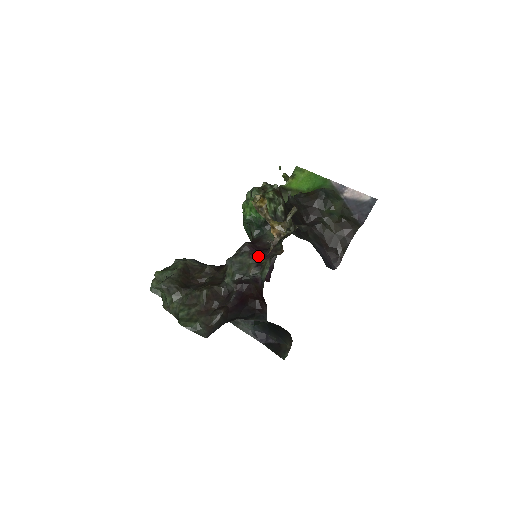
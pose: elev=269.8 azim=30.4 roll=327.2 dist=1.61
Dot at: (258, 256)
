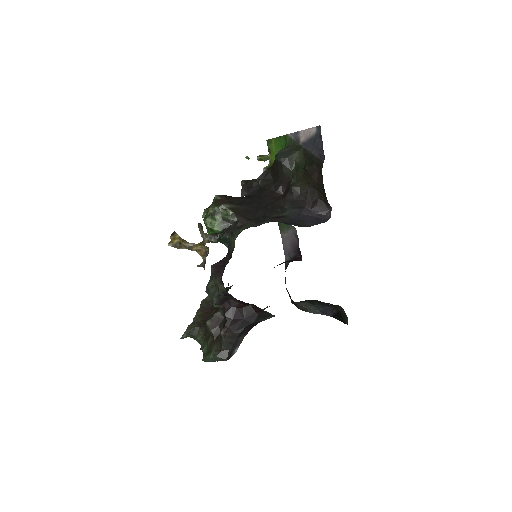
Dot at: (220, 273)
